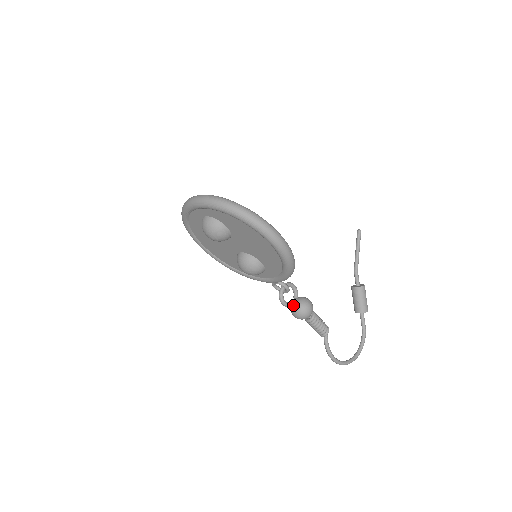
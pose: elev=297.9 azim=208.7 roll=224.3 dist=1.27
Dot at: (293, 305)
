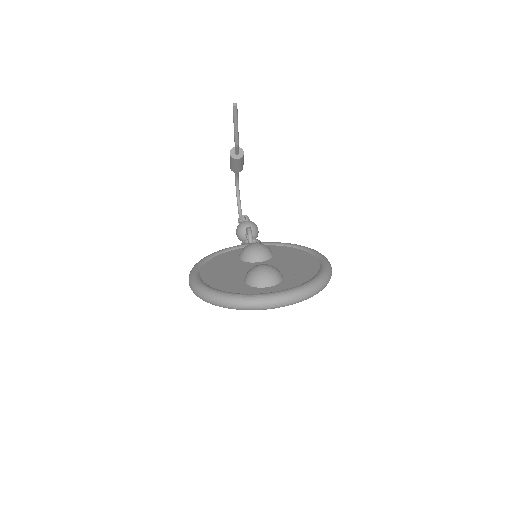
Dot at: occluded
